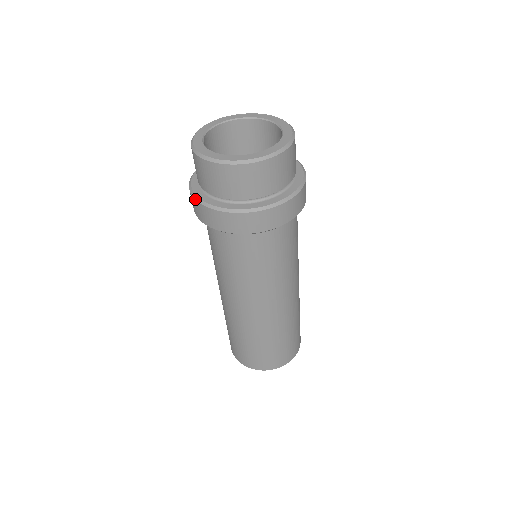
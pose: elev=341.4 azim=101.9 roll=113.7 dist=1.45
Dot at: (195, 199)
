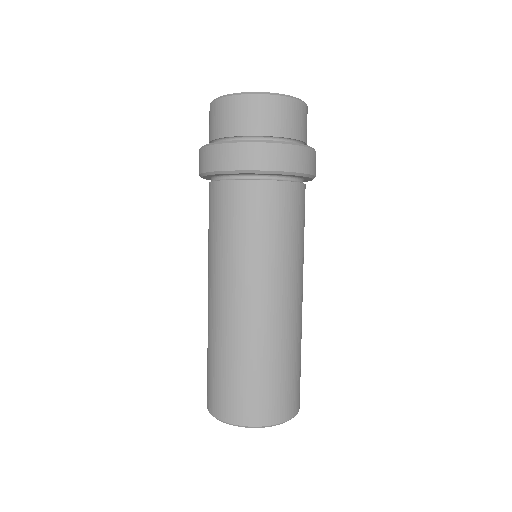
Dot at: (203, 146)
